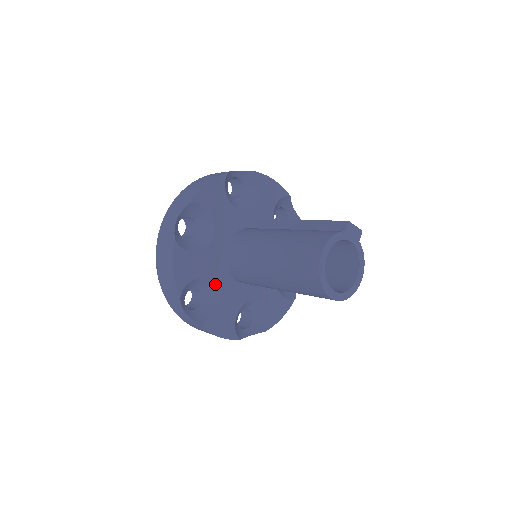
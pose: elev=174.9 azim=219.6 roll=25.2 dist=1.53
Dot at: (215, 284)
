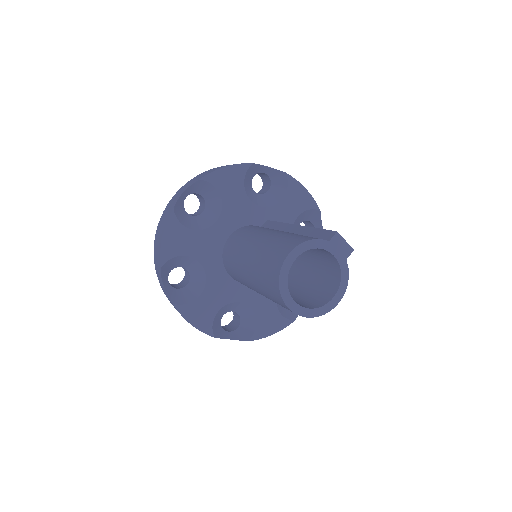
Dot at: (204, 269)
